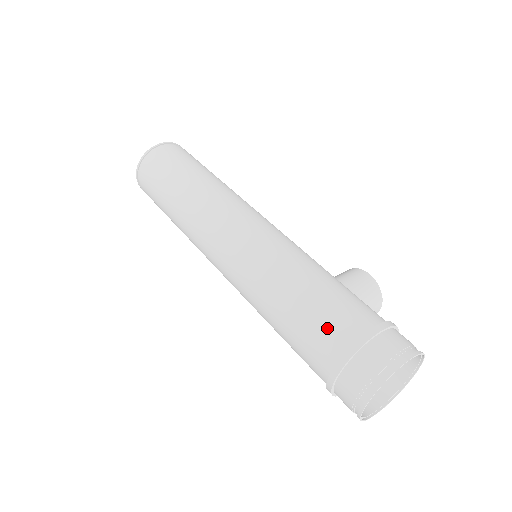
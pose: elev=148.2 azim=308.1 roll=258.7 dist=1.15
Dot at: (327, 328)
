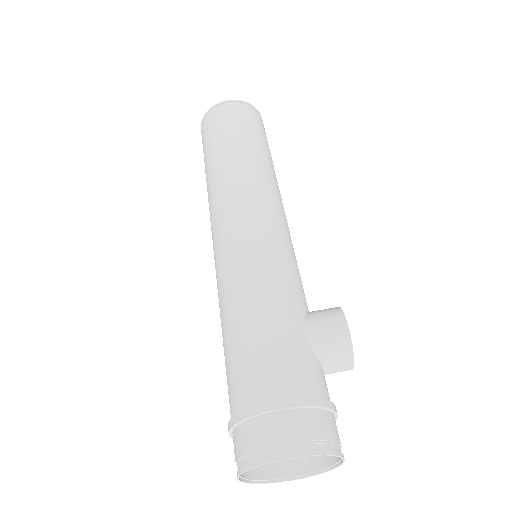
Dot at: (240, 376)
